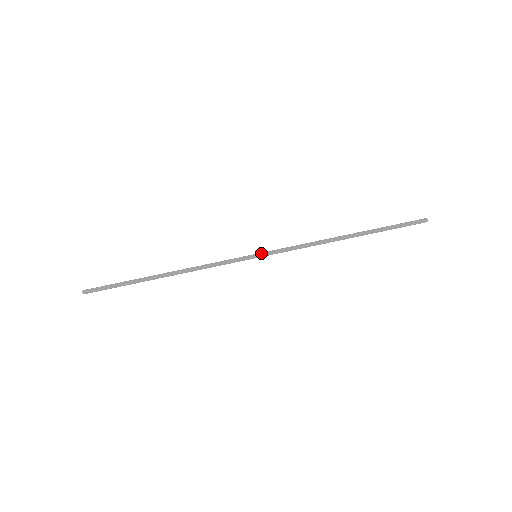
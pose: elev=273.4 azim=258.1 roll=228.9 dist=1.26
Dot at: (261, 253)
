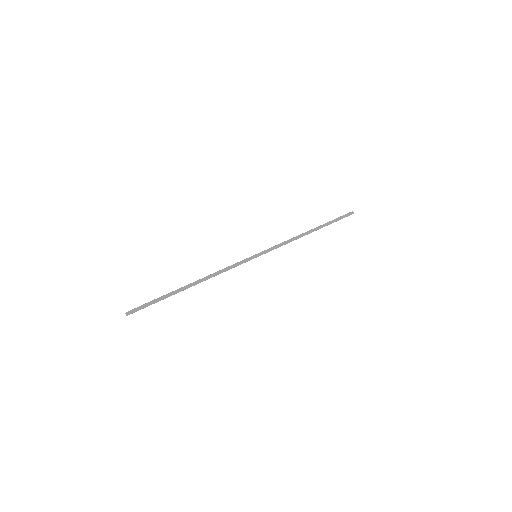
Dot at: (258, 253)
